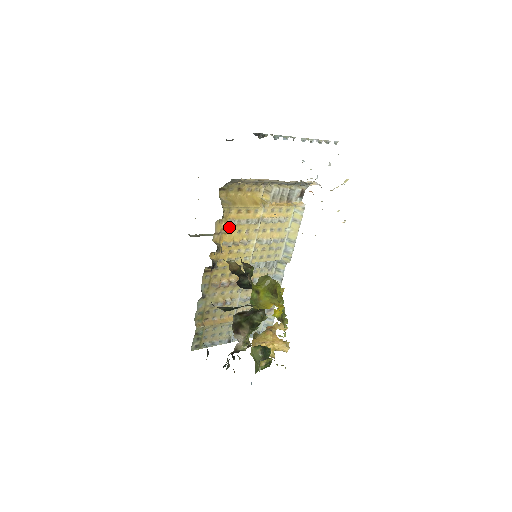
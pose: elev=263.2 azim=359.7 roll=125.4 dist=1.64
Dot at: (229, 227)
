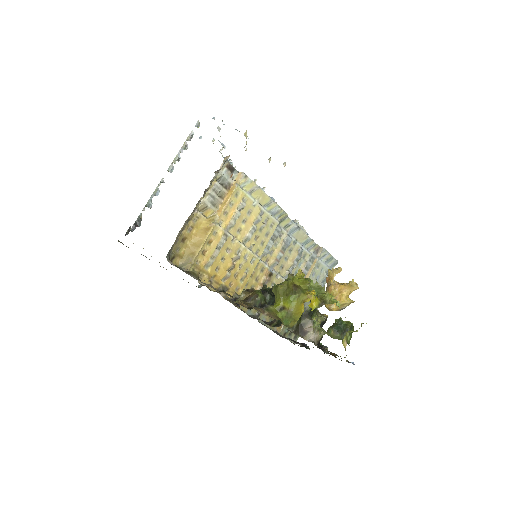
Dot at: (212, 269)
